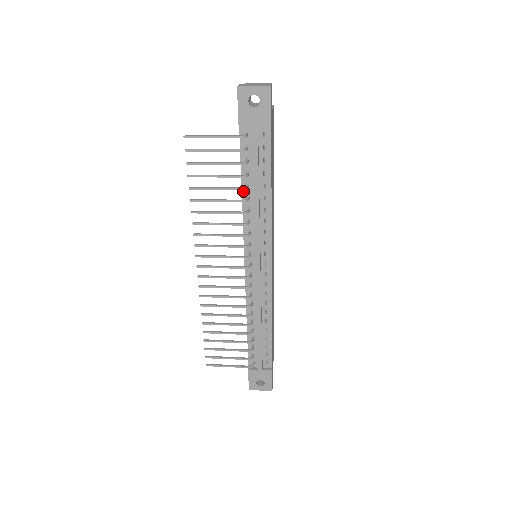
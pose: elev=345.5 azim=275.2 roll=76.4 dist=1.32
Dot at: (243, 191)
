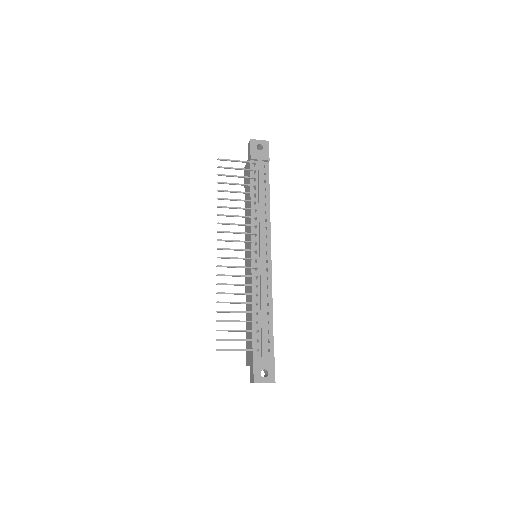
Dot at: (251, 199)
